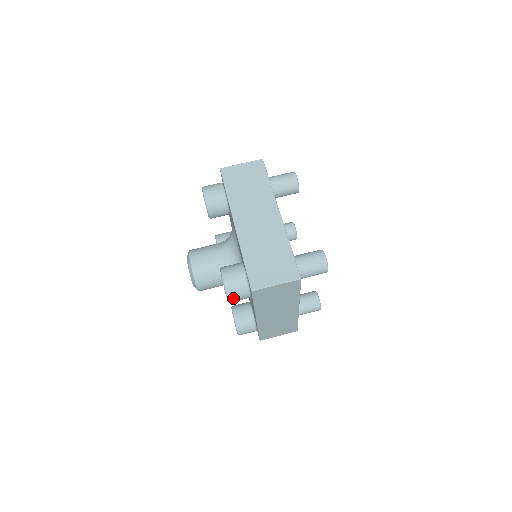
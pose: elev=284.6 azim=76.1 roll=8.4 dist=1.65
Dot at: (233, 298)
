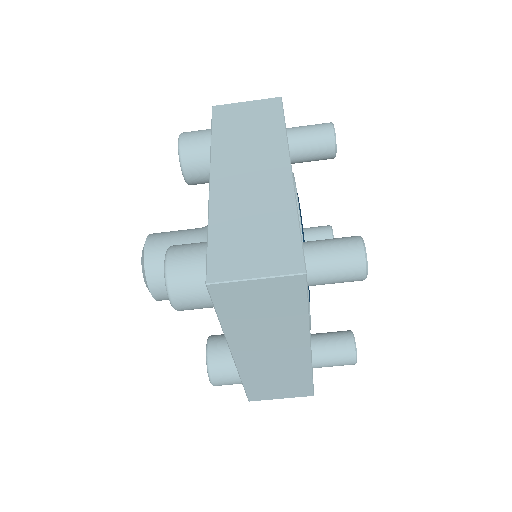
Dot at: occluded
